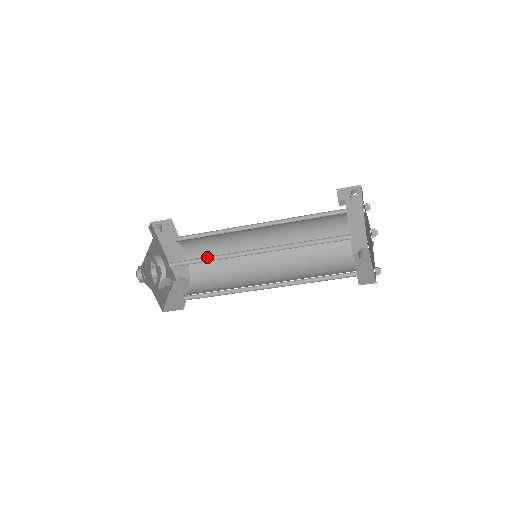
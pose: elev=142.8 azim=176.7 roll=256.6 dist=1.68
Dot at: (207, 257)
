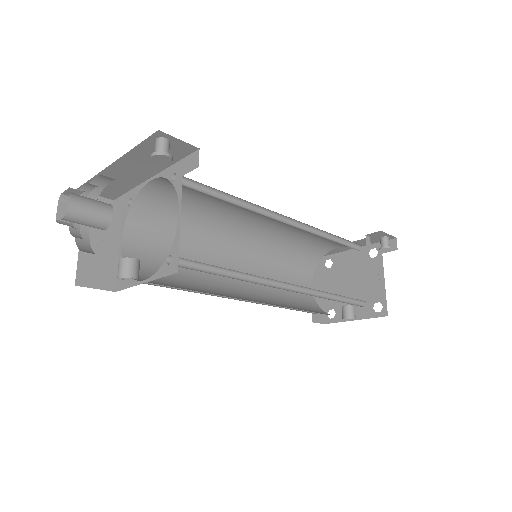
Dot at: occluded
